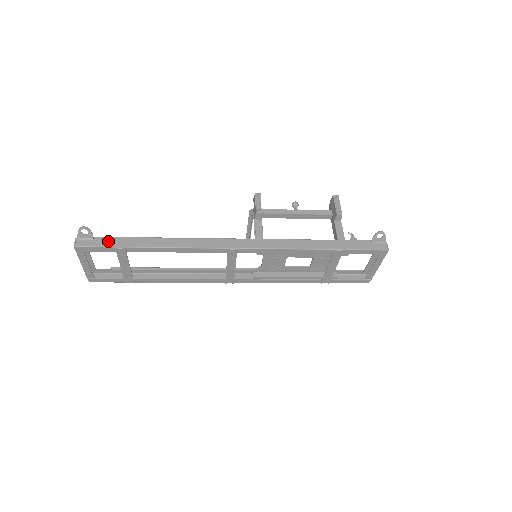
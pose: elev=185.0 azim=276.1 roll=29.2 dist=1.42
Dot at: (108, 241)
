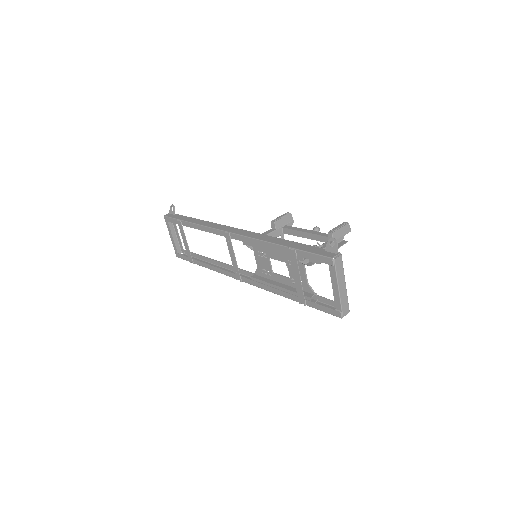
Dot at: (178, 216)
